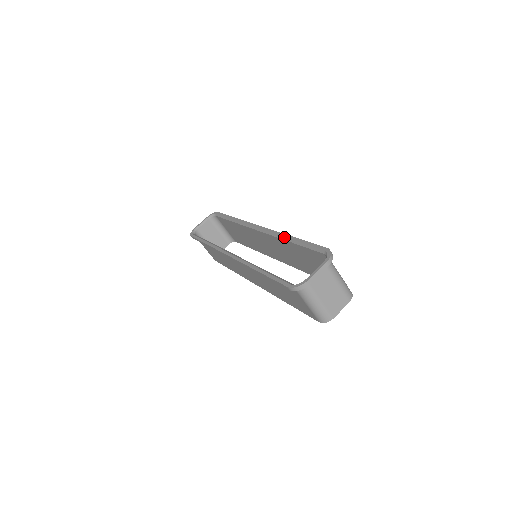
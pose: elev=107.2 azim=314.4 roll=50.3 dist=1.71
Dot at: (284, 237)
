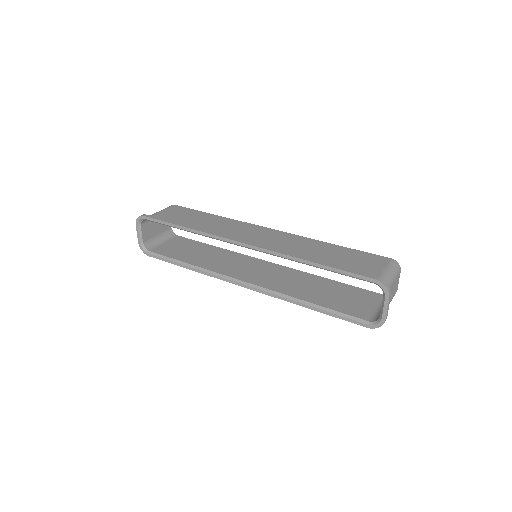
Dot at: (298, 262)
